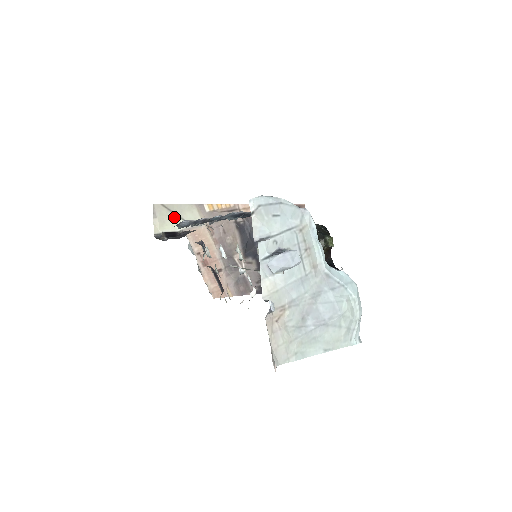
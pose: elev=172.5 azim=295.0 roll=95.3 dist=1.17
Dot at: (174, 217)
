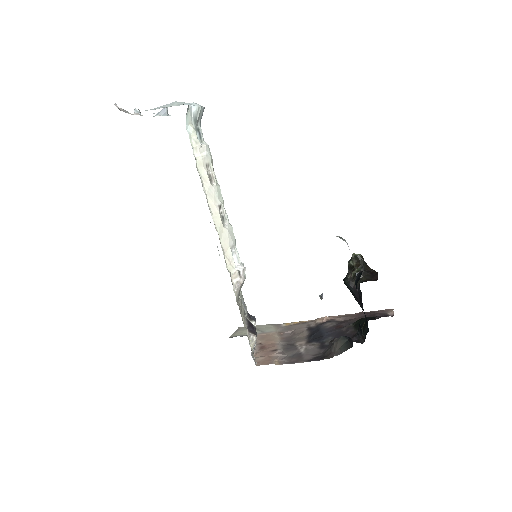
Dot at: occluded
